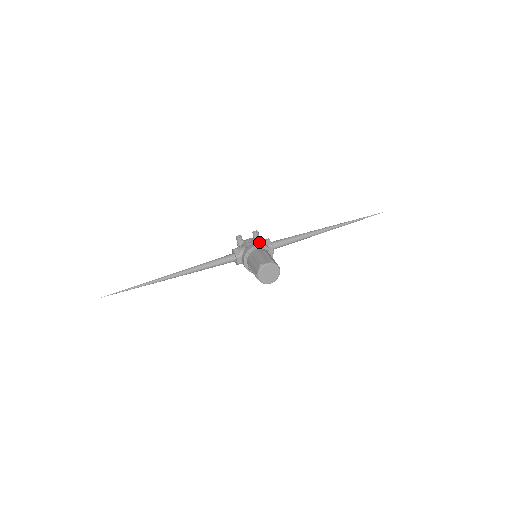
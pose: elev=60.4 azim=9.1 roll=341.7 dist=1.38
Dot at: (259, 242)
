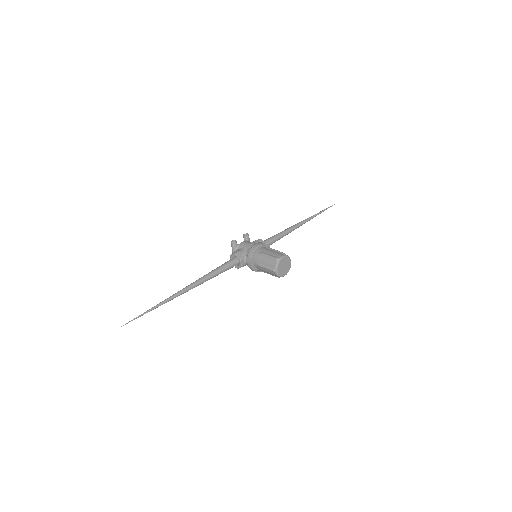
Dot at: (254, 243)
